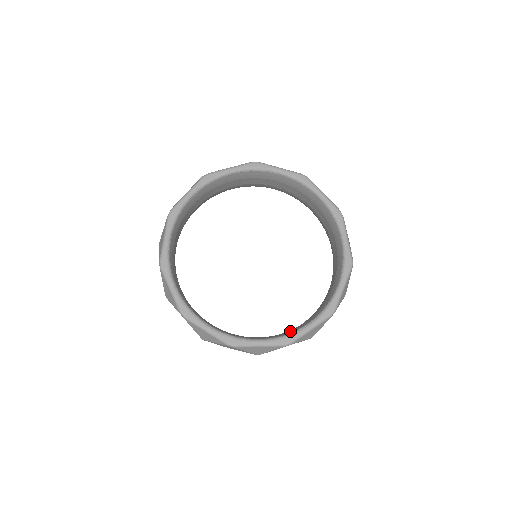
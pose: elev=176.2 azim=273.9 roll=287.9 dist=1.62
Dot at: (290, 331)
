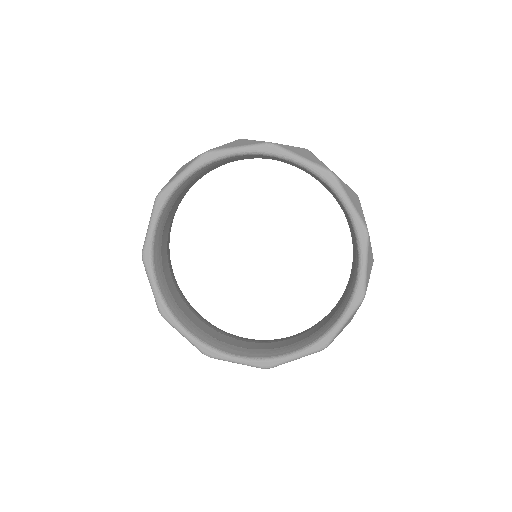
Dot at: (274, 352)
